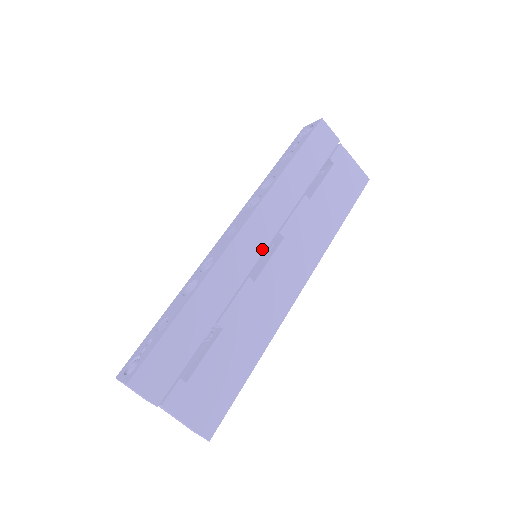
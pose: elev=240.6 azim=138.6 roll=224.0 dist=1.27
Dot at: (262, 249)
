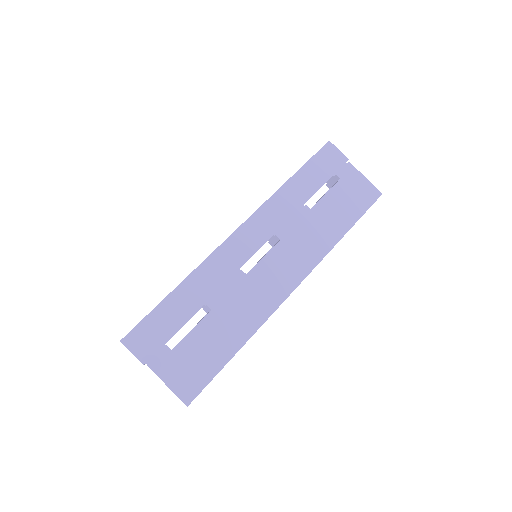
Dot at: (257, 247)
